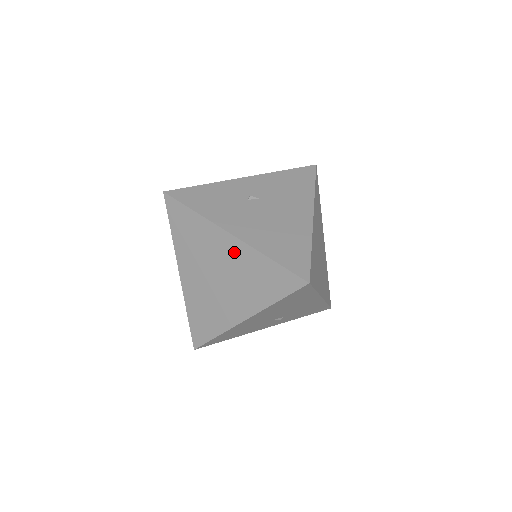
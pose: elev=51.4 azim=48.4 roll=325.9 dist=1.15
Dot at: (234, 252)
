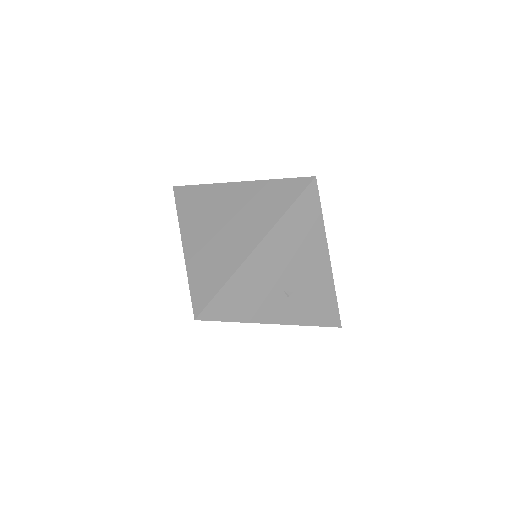
Dot at: (241, 193)
